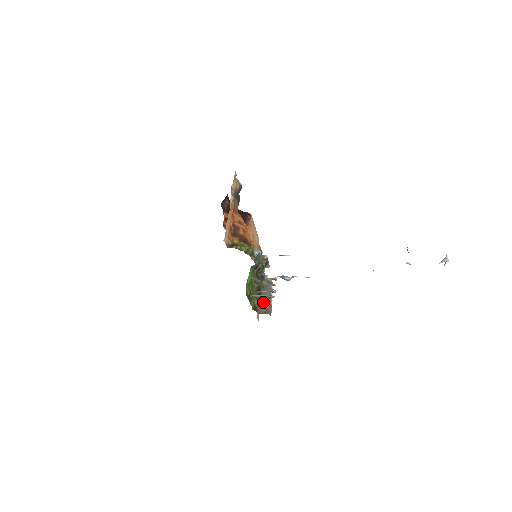
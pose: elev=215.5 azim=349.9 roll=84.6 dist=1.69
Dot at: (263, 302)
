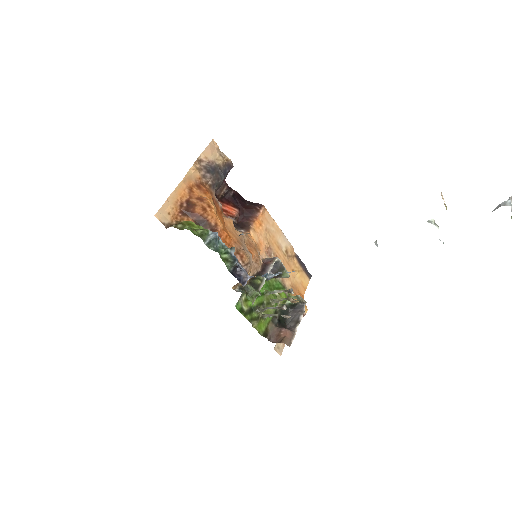
Dot at: (282, 327)
